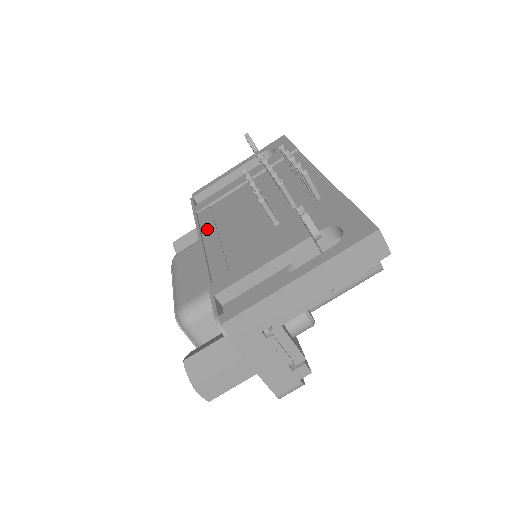
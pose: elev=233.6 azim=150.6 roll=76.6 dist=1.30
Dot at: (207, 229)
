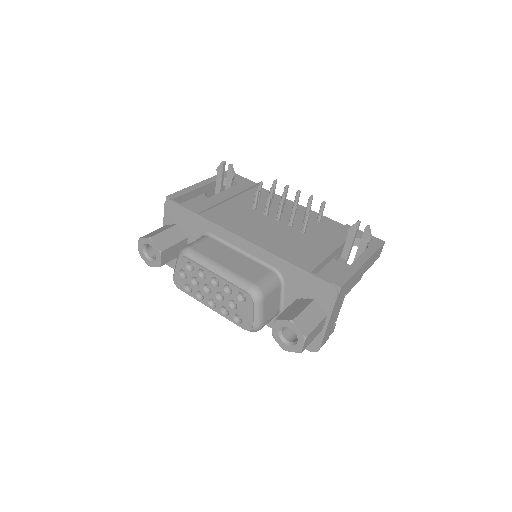
Dot at: (233, 228)
